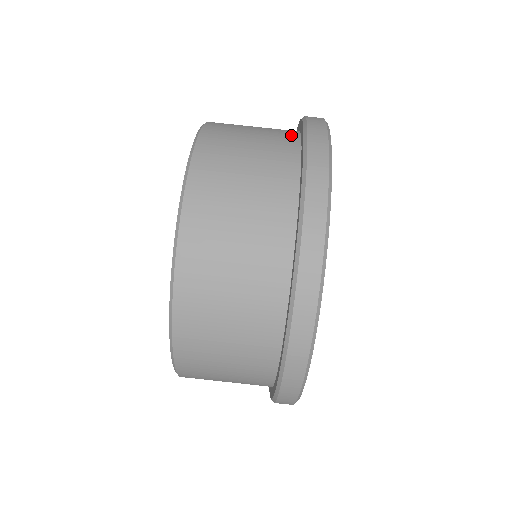
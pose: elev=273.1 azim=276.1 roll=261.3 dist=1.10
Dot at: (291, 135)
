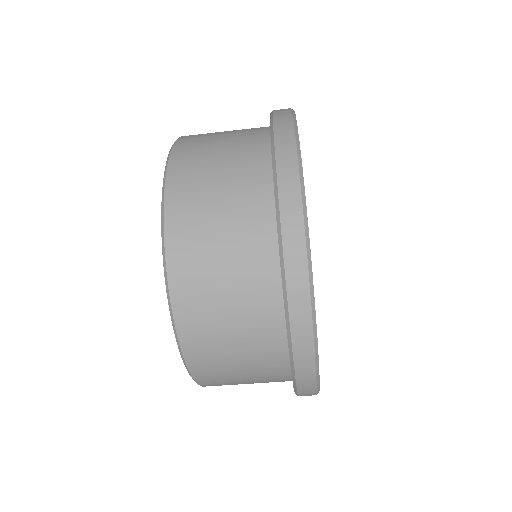
Dot at: (261, 149)
